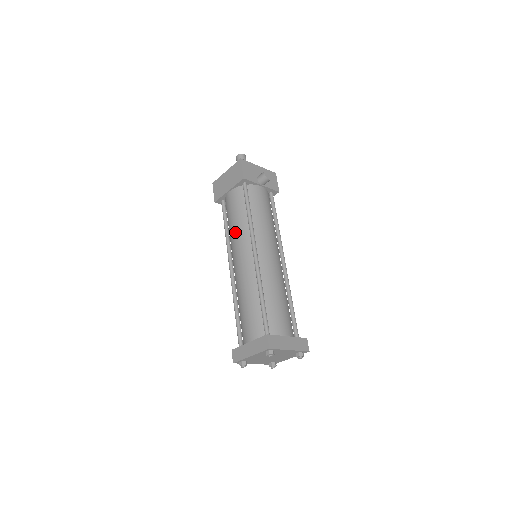
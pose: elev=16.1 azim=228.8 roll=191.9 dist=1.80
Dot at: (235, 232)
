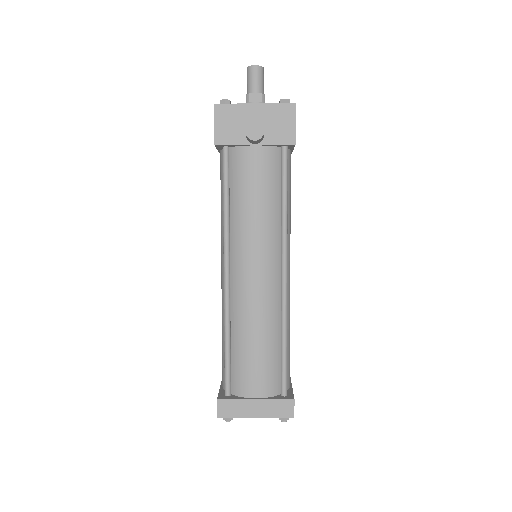
Dot at: occluded
